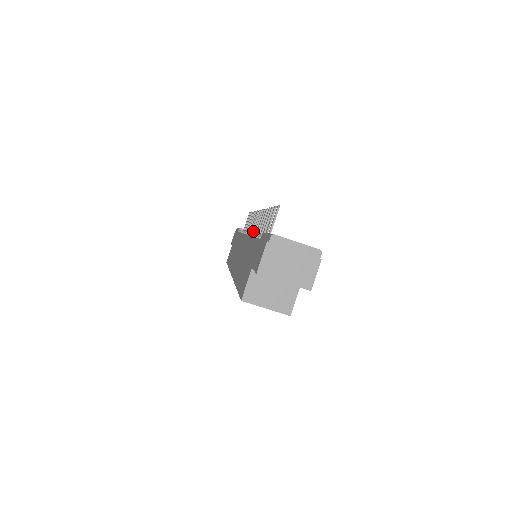
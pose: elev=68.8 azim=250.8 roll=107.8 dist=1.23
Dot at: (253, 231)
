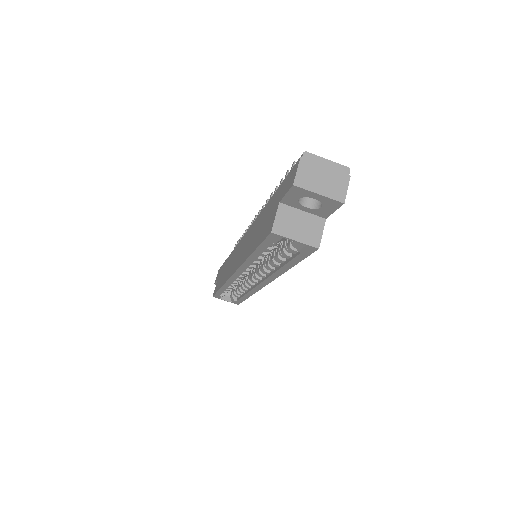
Dot at: occluded
